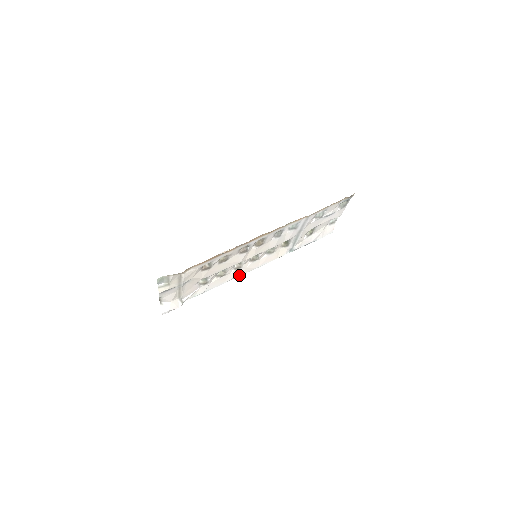
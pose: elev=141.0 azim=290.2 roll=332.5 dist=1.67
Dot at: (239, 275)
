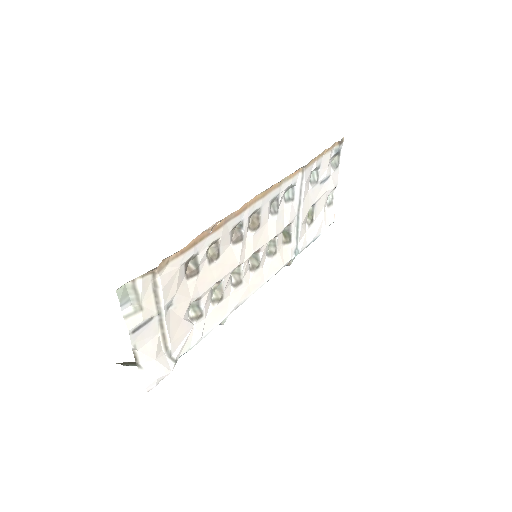
Dot at: (243, 300)
